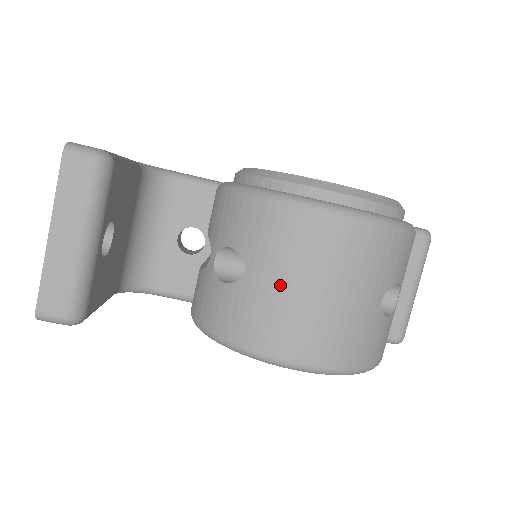
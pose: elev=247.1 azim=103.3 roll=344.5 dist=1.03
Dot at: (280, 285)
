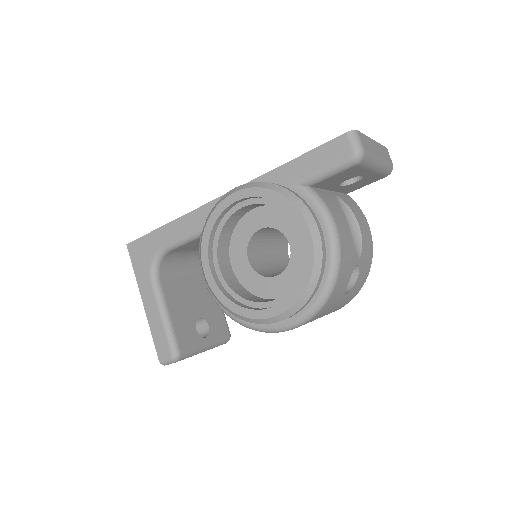
Dot at: occluded
